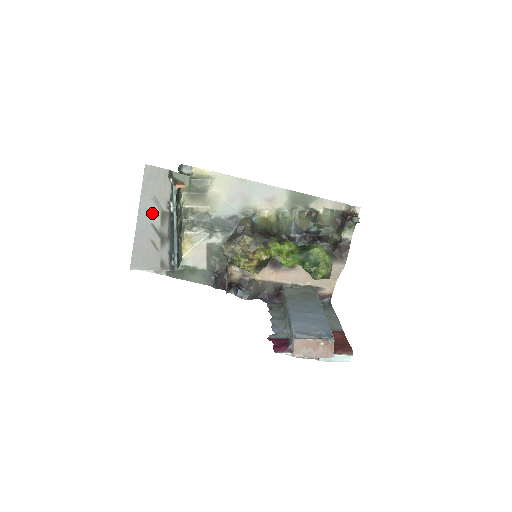
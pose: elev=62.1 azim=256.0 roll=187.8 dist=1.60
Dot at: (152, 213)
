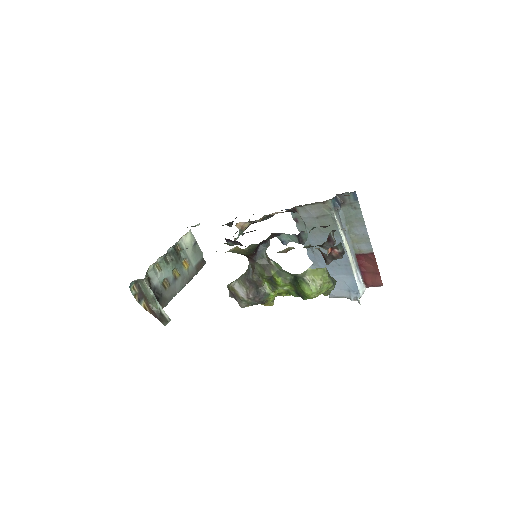
Dot at: occluded
